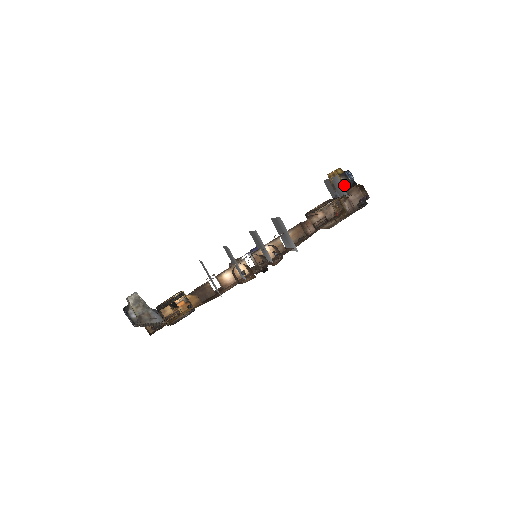
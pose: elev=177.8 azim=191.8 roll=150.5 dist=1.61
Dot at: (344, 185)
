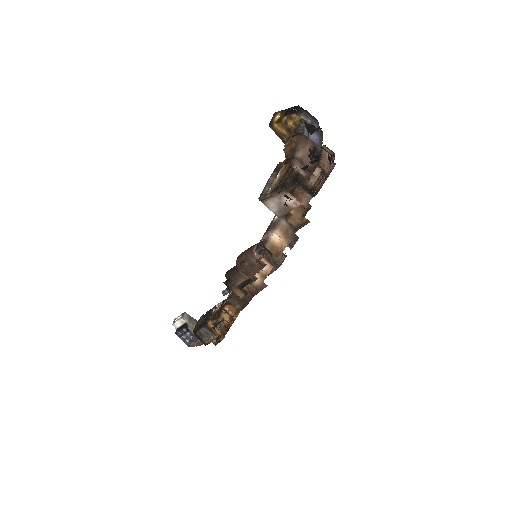
Dot at: (311, 123)
